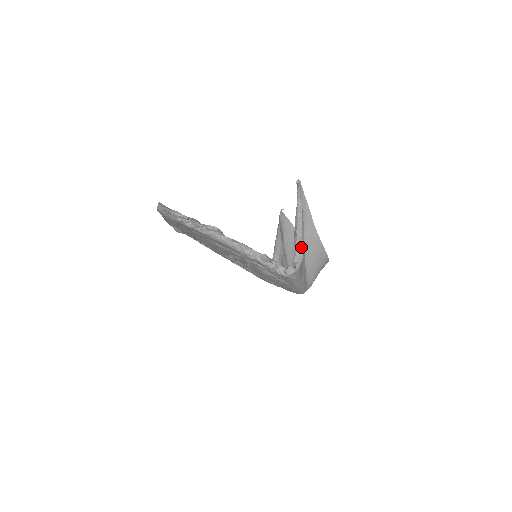
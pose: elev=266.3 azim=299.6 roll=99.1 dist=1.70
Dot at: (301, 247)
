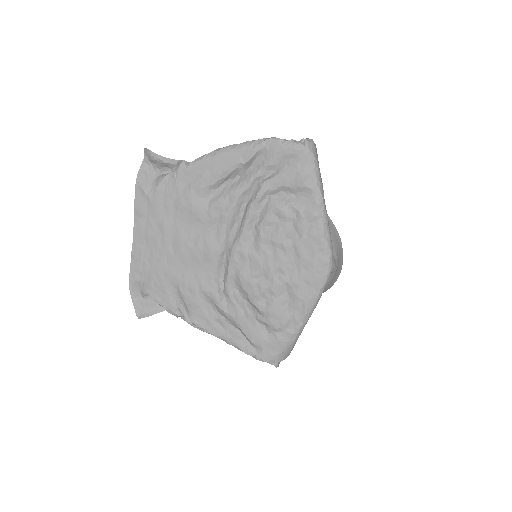
Dot at: occluded
